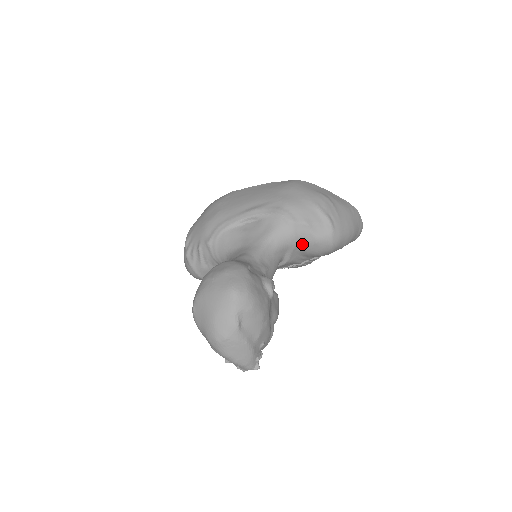
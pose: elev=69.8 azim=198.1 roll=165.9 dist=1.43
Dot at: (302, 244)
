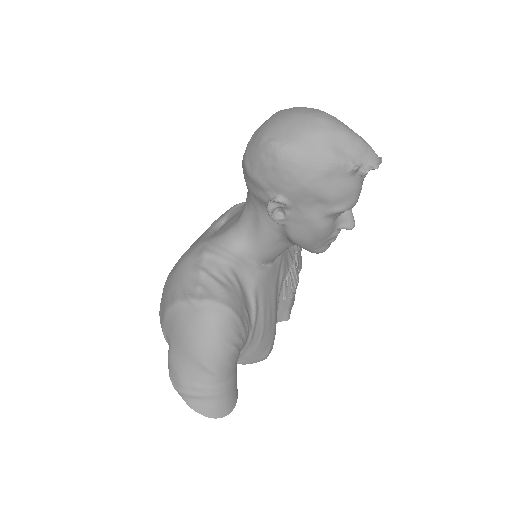
Dot at: occluded
